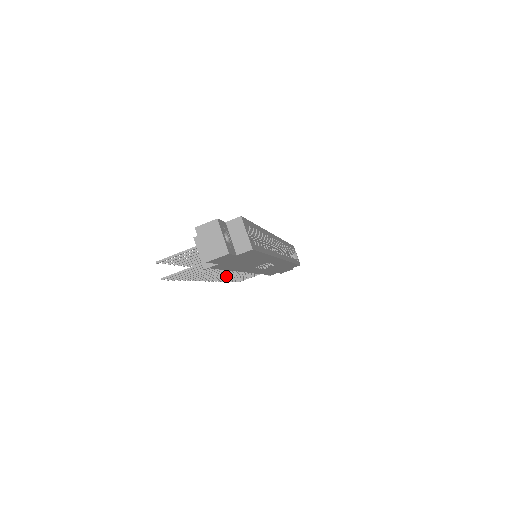
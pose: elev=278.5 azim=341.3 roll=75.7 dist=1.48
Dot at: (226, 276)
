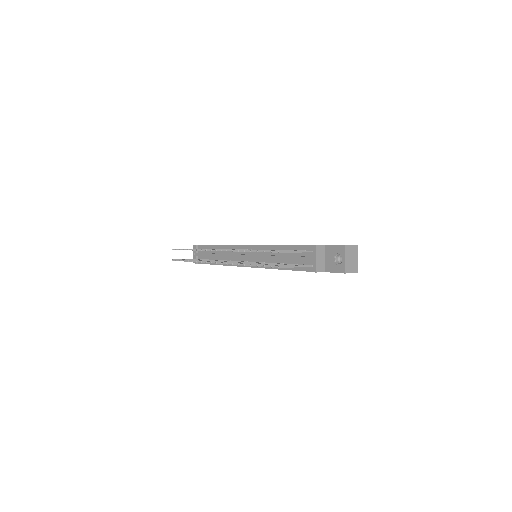
Dot at: occluded
